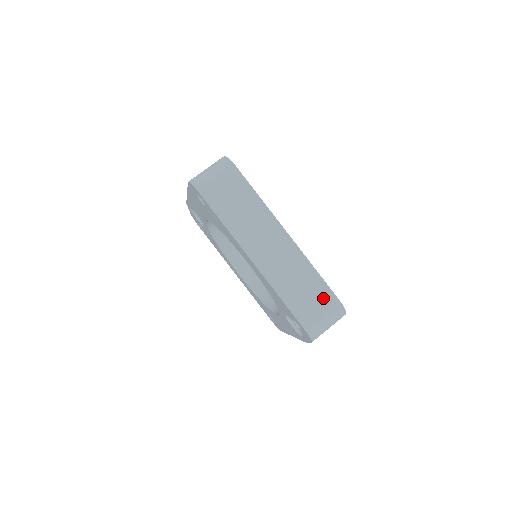
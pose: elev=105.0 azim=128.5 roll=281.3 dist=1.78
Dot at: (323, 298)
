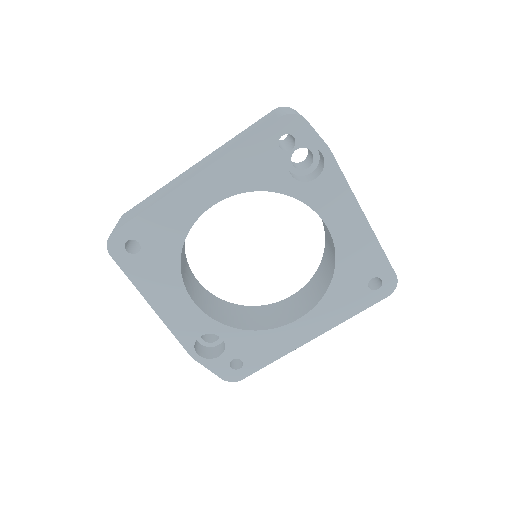
Dot at: (262, 120)
